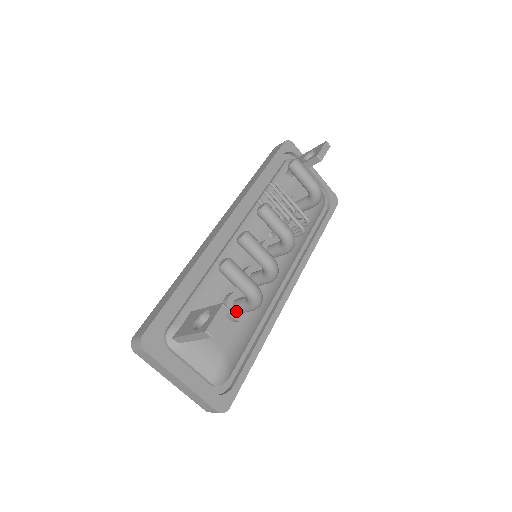
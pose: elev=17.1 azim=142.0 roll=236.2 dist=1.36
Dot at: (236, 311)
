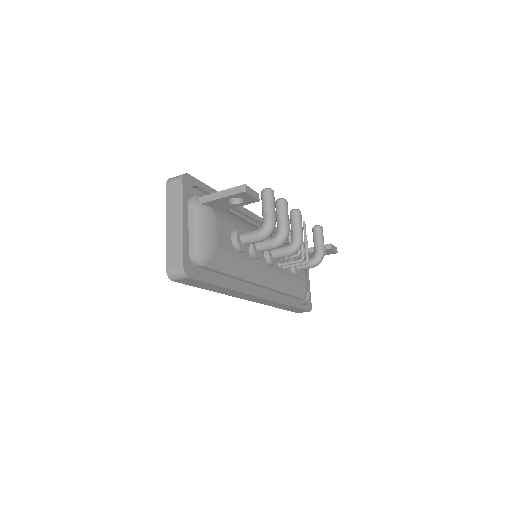
Dot at: (241, 237)
